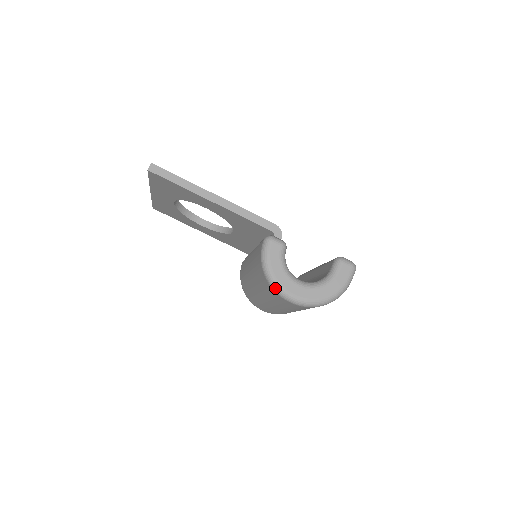
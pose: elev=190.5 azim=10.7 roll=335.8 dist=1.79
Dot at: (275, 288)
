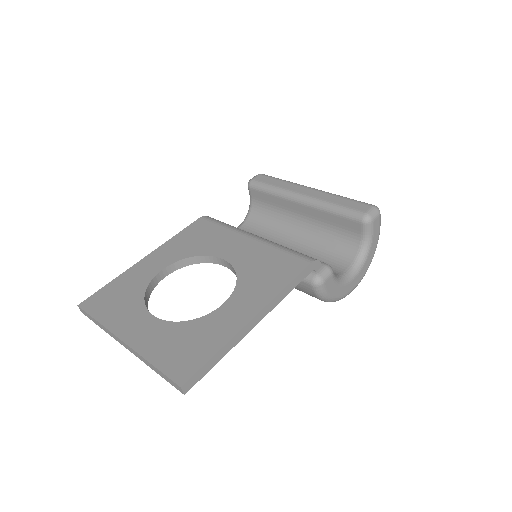
Dot at: occluded
